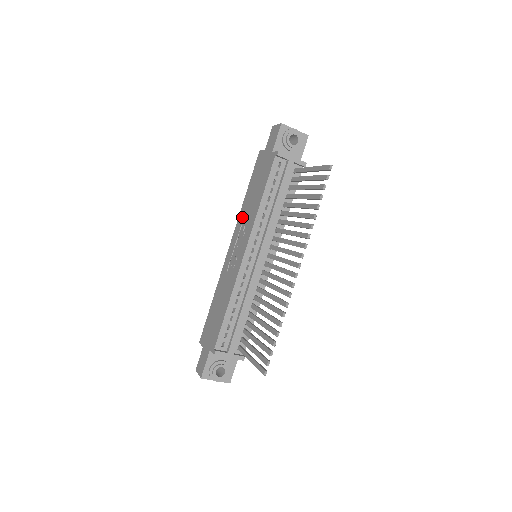
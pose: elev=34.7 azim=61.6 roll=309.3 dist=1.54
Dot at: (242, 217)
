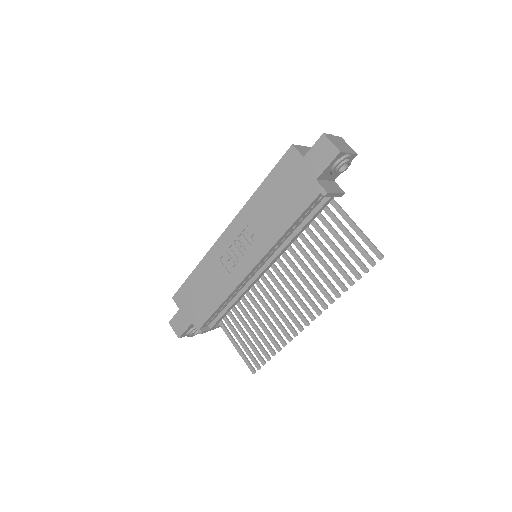
Dot at: (251, 215)
